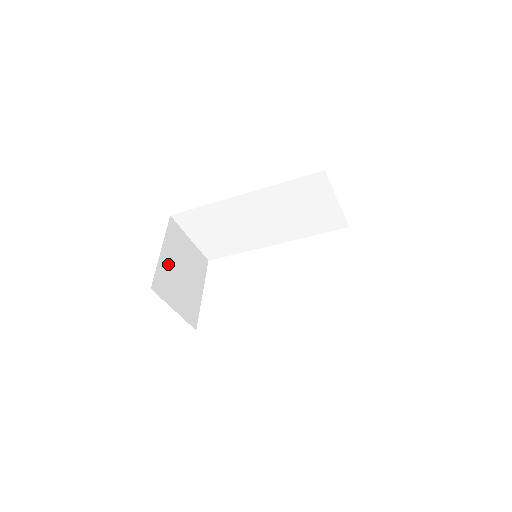
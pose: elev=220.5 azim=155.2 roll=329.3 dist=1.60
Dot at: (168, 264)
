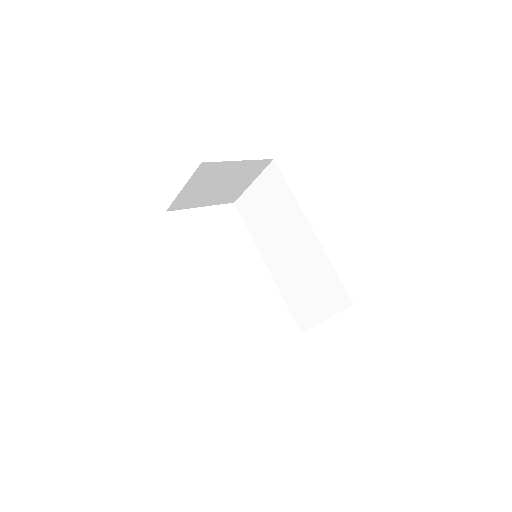
Dot at: (227, 170)
